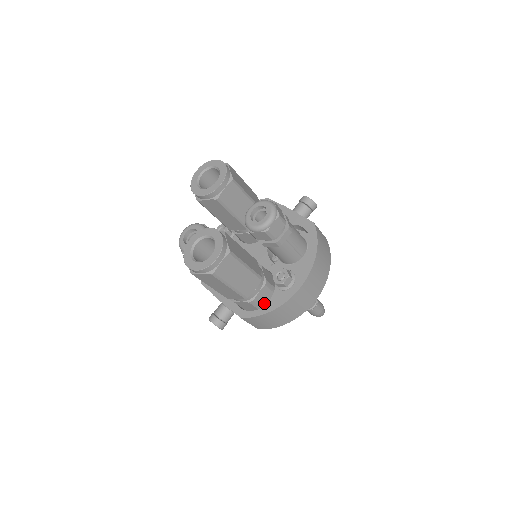
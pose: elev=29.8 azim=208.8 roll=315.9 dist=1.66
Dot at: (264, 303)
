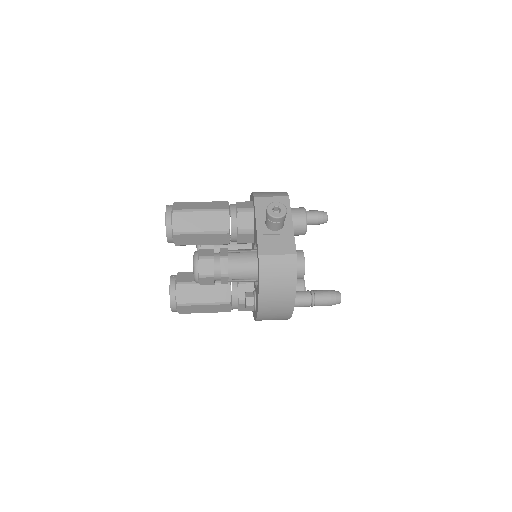
Dot at: occluded
